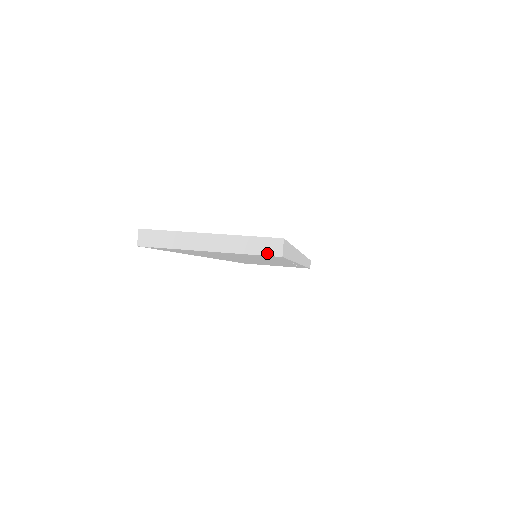
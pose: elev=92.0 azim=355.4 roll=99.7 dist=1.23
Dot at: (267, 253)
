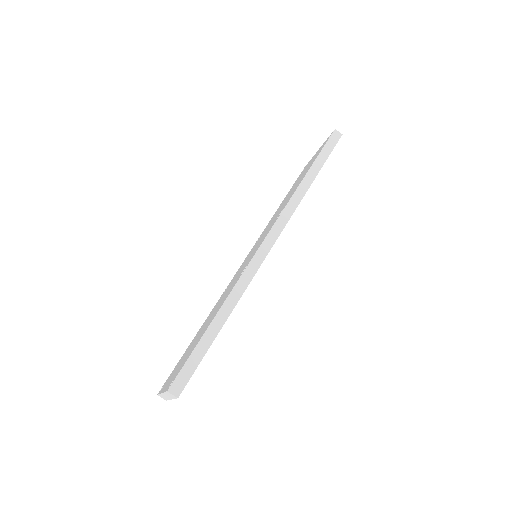
Dot at: (175, 398)
